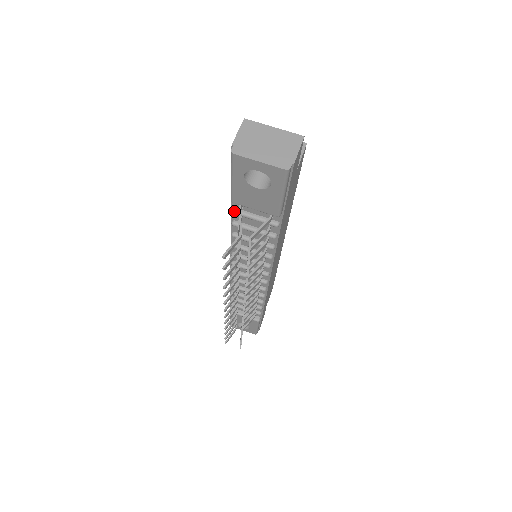
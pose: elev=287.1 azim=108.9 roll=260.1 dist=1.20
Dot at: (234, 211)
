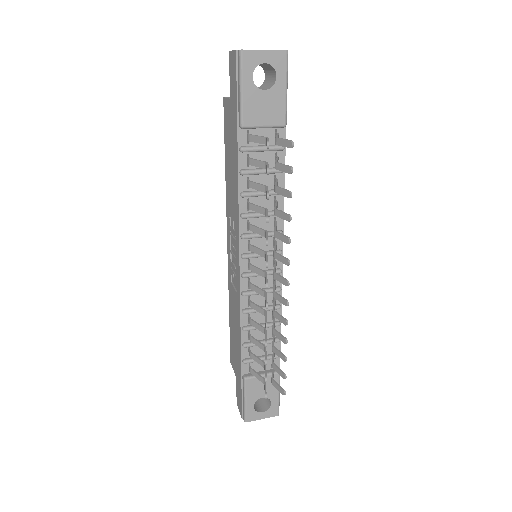
Dot at: (243, 147)
